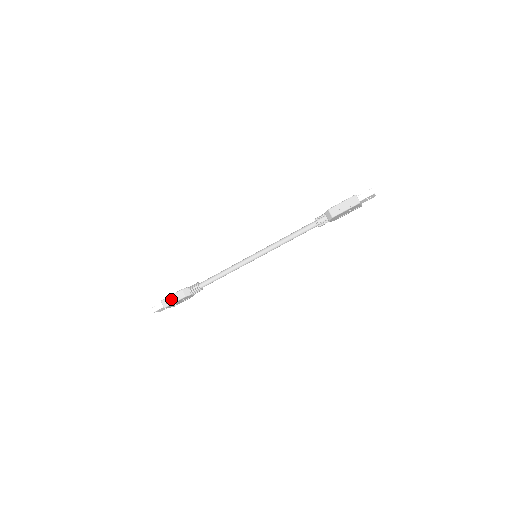
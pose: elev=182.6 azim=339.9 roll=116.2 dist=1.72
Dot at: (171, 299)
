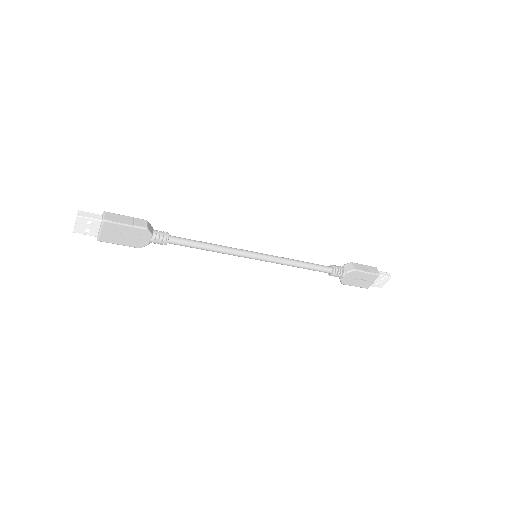
Dot at: (123, 218)
